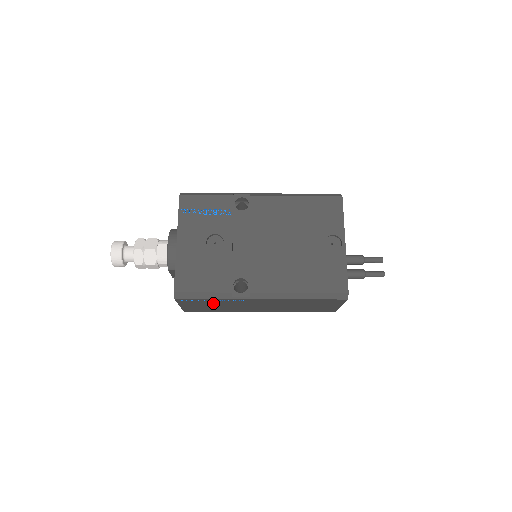
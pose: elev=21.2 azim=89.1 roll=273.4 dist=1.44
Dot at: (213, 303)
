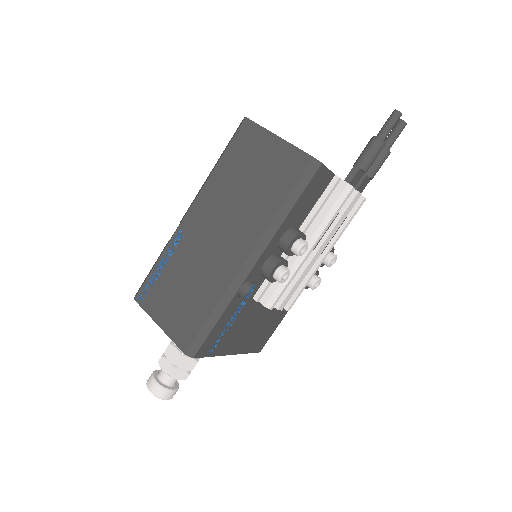
Dot at: (172, 278)
